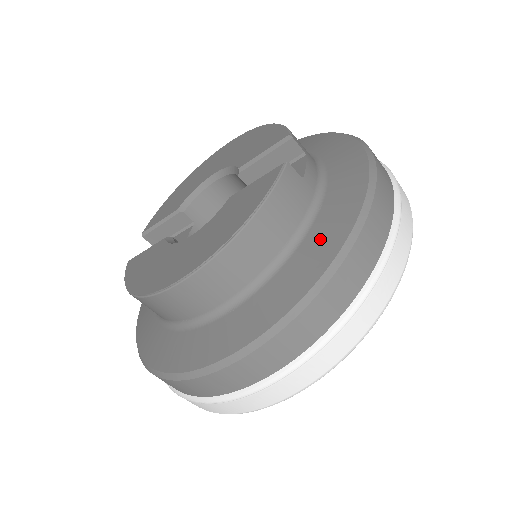
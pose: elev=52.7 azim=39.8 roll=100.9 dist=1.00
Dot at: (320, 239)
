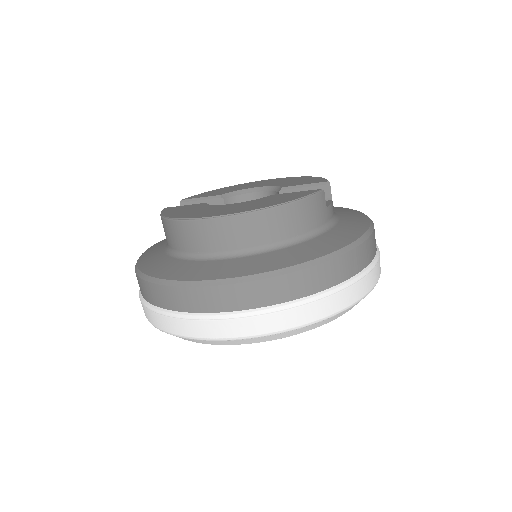
Dot at: (323, 243)
